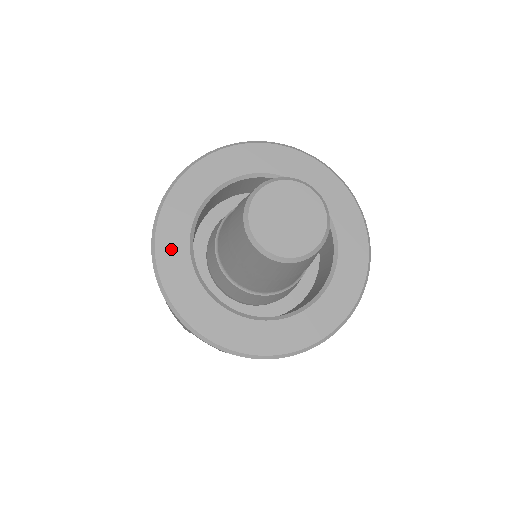
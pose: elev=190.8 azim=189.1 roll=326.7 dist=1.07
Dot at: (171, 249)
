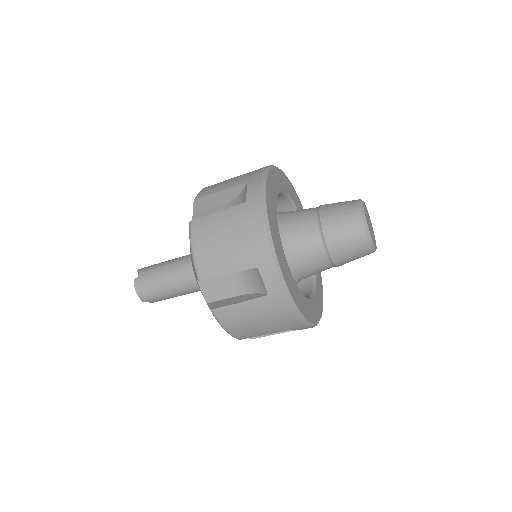
Dot at: (287, 276)
